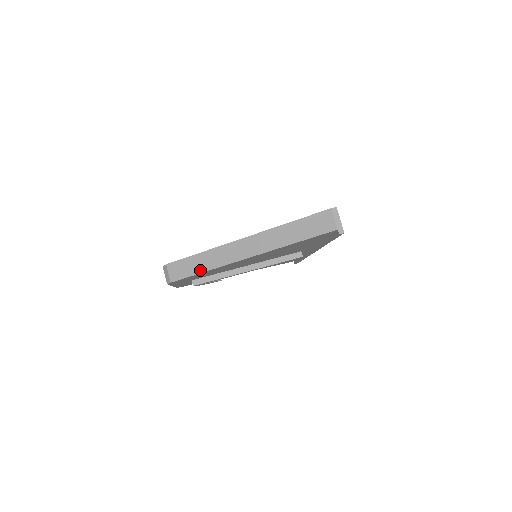
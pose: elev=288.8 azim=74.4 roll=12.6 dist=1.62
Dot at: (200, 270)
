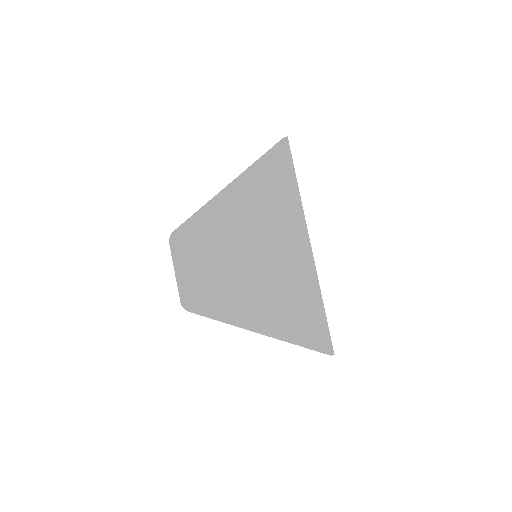
Dot at: occluded
